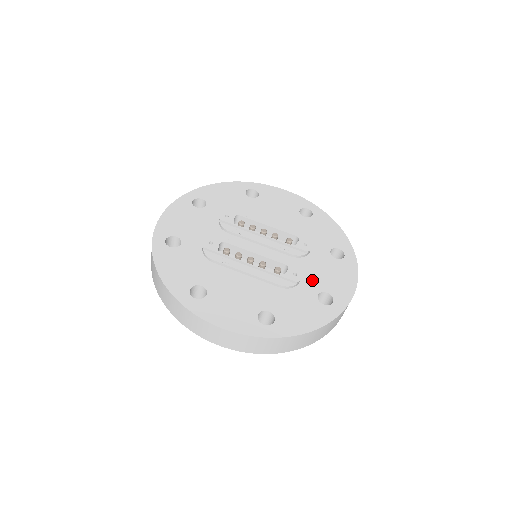
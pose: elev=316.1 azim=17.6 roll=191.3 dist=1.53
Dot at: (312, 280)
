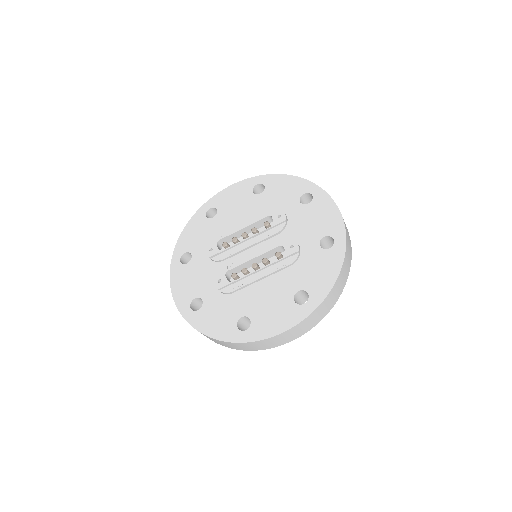
Dot at: (307, 238)
